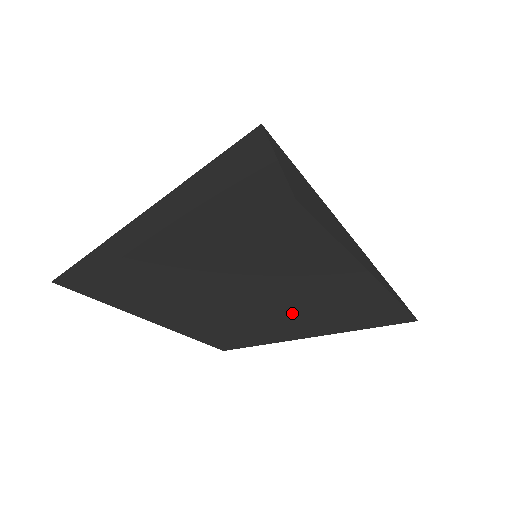
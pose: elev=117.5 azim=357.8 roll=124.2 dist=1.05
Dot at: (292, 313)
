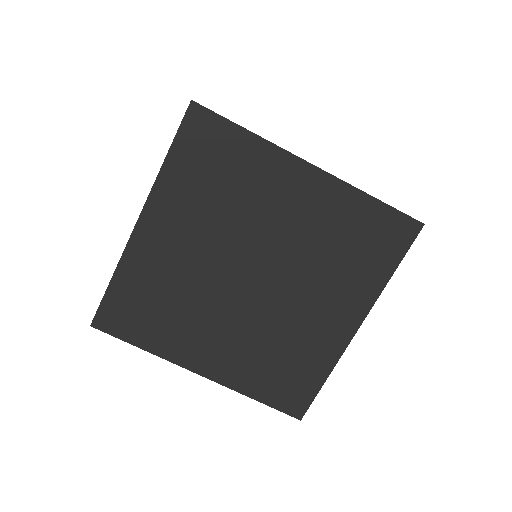
Dot at: (303, 277)
